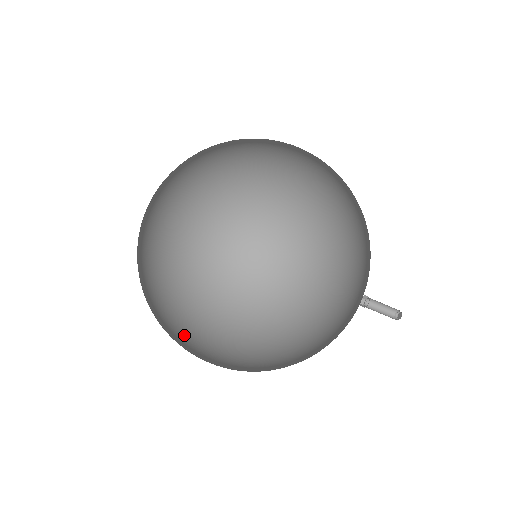
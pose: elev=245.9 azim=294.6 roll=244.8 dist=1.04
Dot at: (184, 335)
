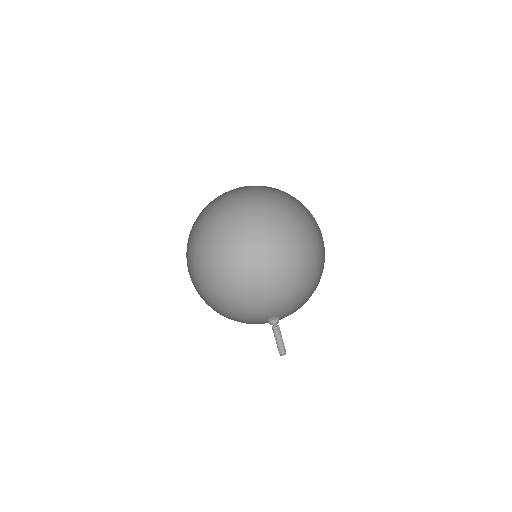
Dot at: occluded
